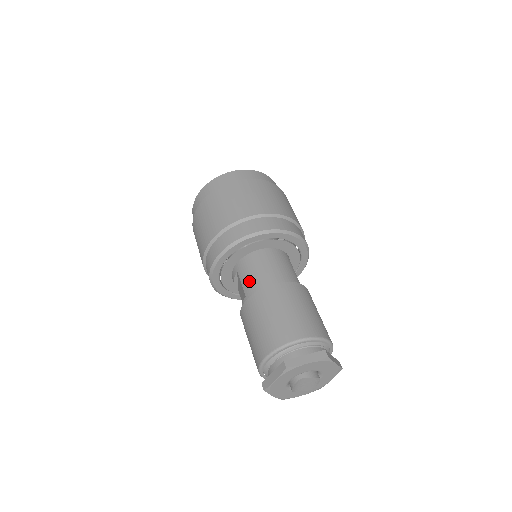
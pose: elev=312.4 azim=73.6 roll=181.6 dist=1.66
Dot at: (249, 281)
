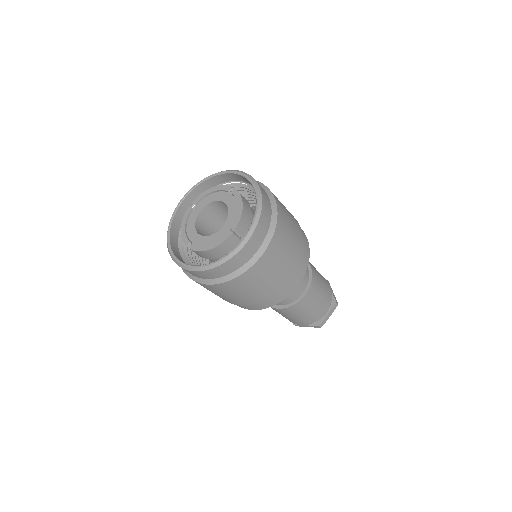
Dot at: occluded
